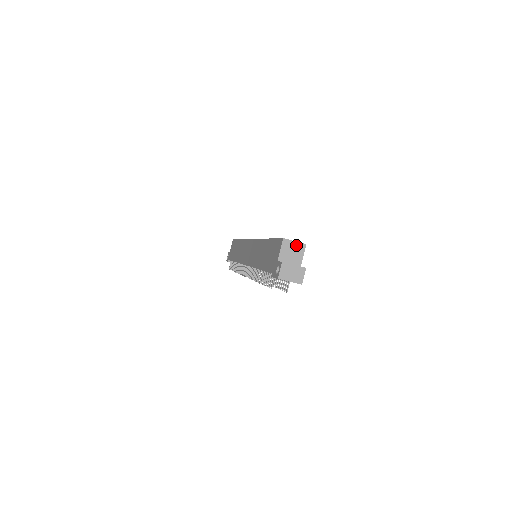
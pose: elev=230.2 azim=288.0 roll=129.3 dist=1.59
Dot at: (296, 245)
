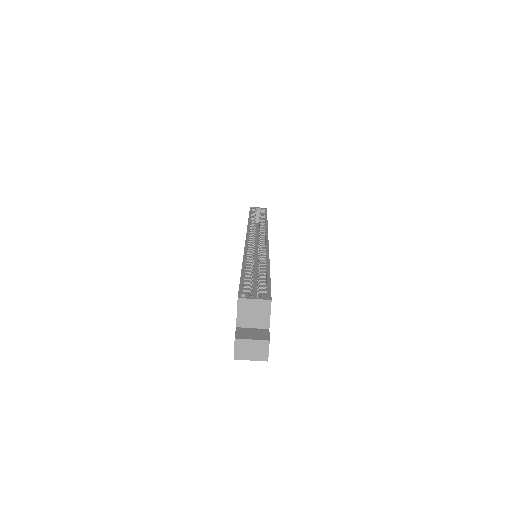
Dot at: (257, 303)
